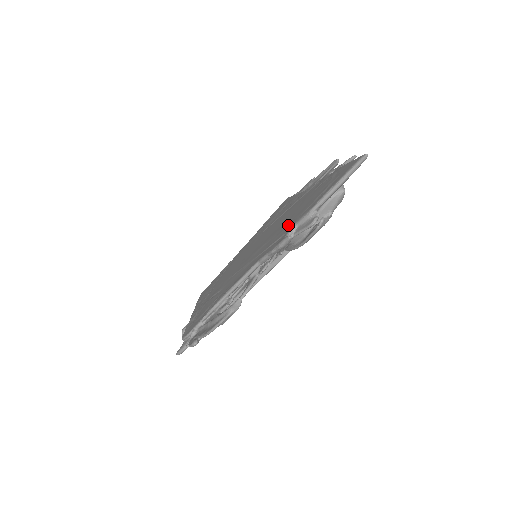
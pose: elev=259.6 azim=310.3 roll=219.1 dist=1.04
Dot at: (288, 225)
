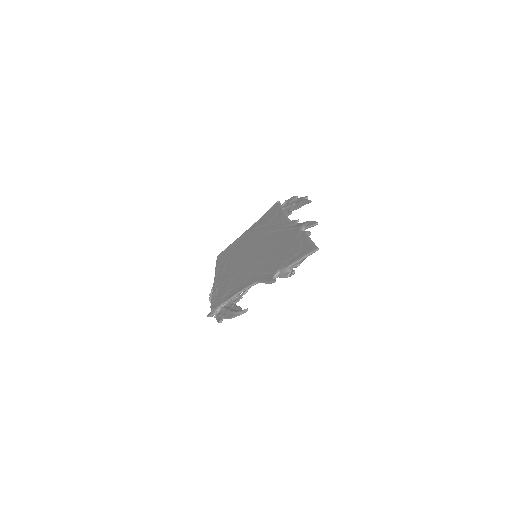
Dot at: (275, 264)
